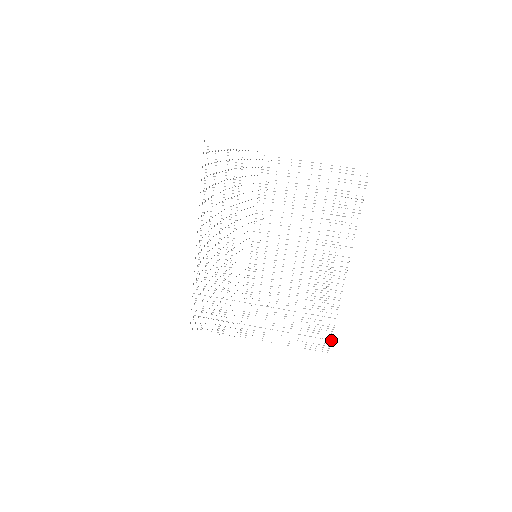
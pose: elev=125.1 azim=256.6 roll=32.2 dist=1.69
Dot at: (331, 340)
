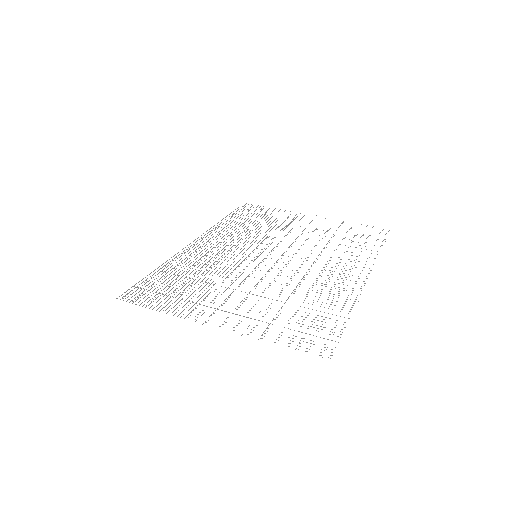
Dot at: (338, 342)
